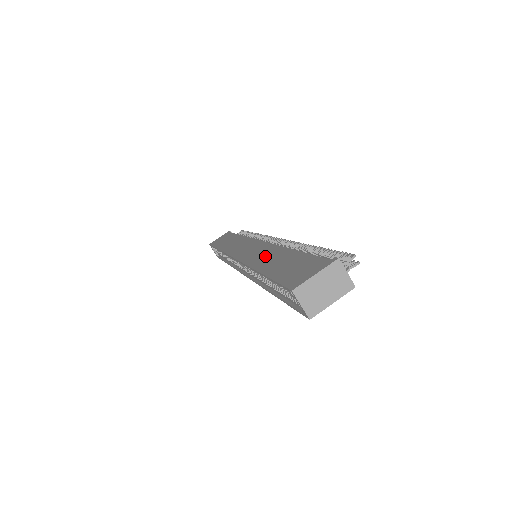
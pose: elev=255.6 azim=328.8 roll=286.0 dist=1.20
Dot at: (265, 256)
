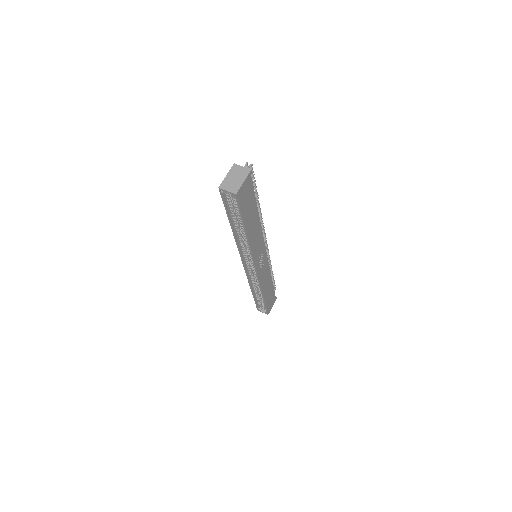
Dot at: occluded
